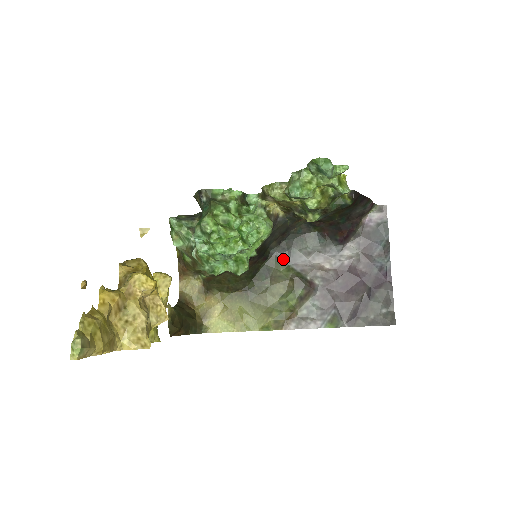
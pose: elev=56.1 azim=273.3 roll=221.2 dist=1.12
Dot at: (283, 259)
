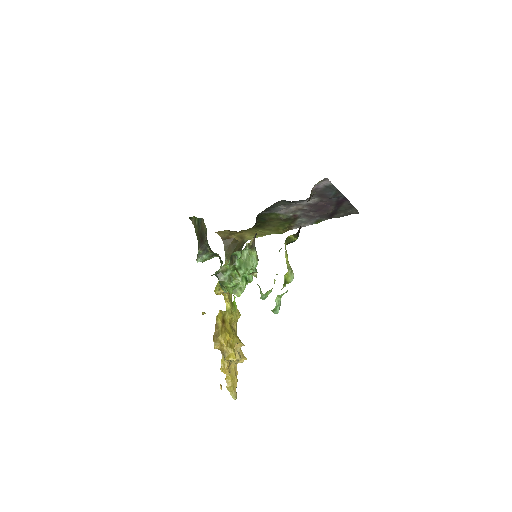
Dot at: (269, 212)
